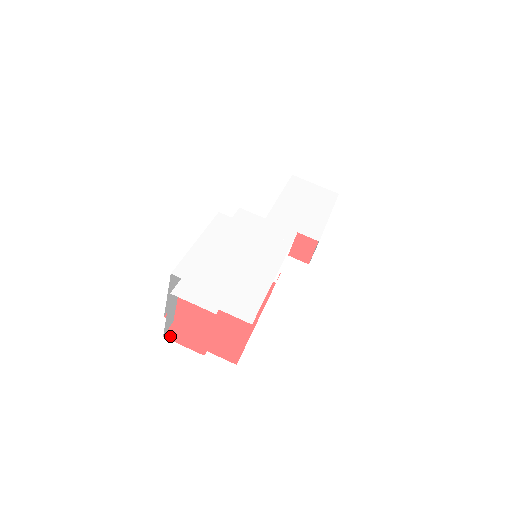
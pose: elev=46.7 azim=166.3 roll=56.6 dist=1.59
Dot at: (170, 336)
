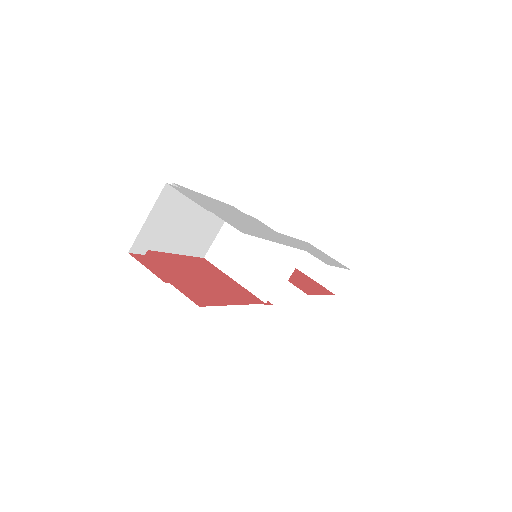
Dot at: (136, 257)
